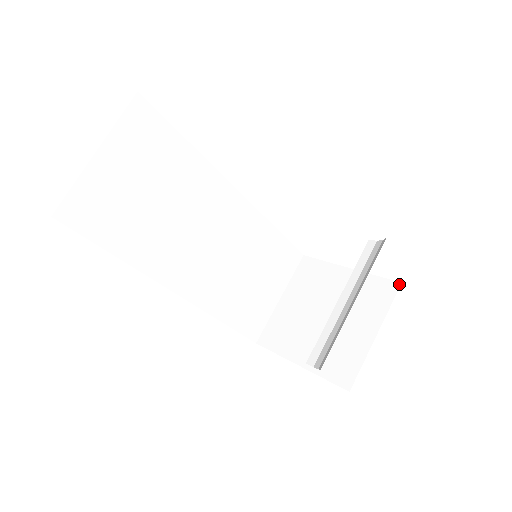
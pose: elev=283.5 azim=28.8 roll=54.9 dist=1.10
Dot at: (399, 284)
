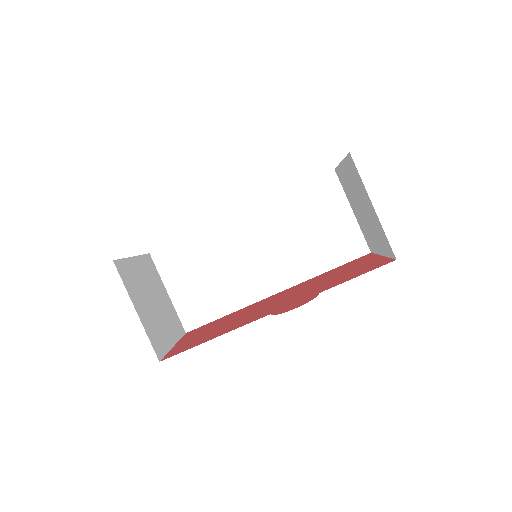
Dot at: (350, 155)
